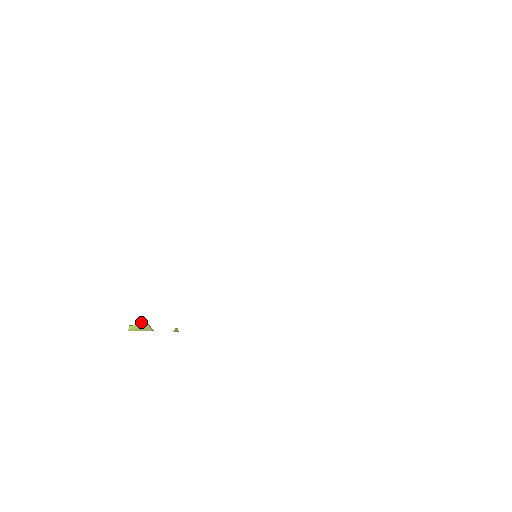
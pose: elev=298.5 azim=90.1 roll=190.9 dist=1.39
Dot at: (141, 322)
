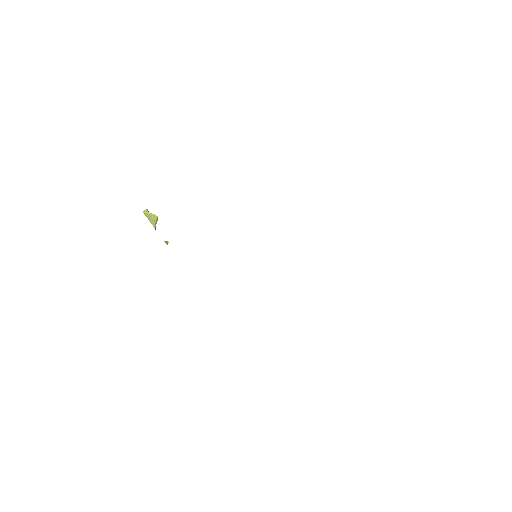
Dot at: (154, 215)
